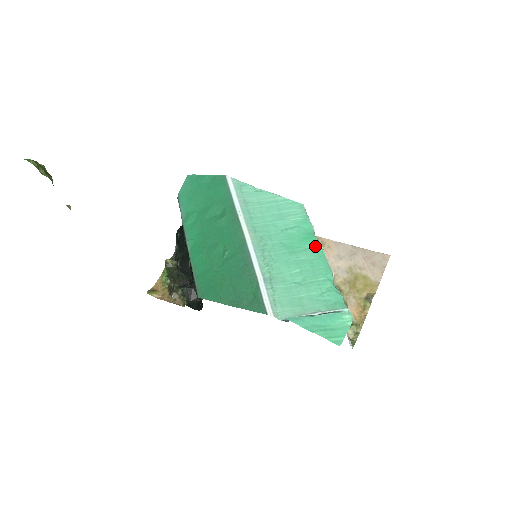
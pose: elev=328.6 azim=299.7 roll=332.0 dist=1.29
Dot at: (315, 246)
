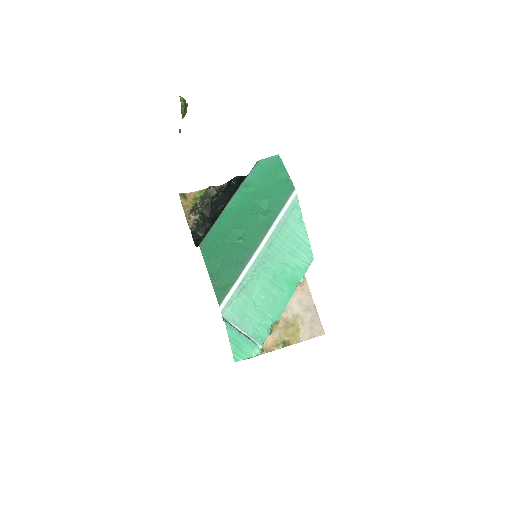
Dot at: (289, 293)
